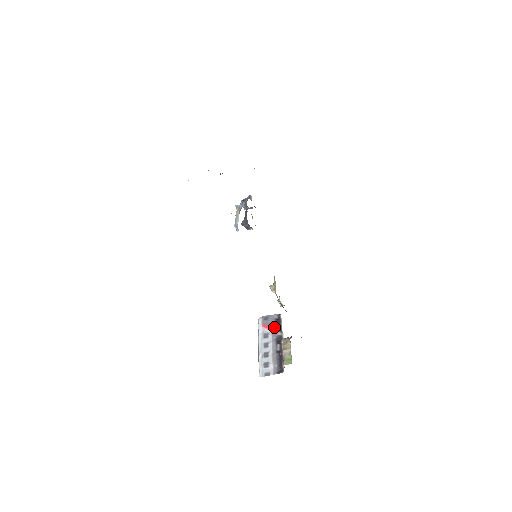
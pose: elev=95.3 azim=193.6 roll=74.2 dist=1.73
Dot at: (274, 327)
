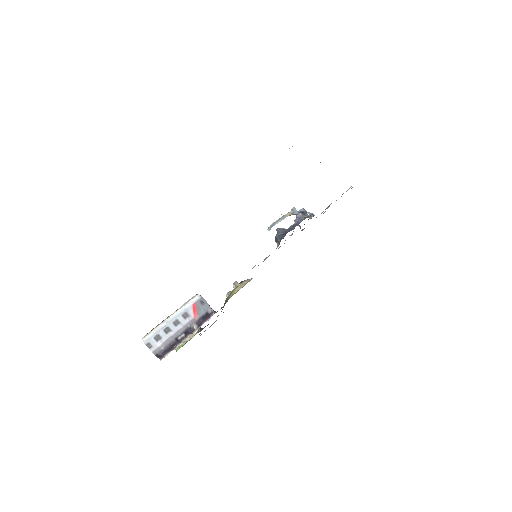
Dot at: (198, 317)
